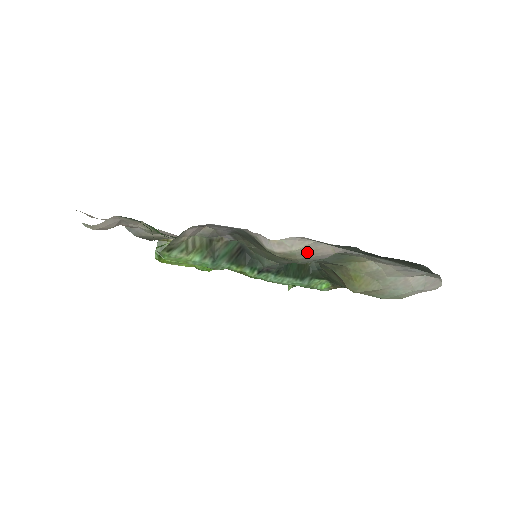
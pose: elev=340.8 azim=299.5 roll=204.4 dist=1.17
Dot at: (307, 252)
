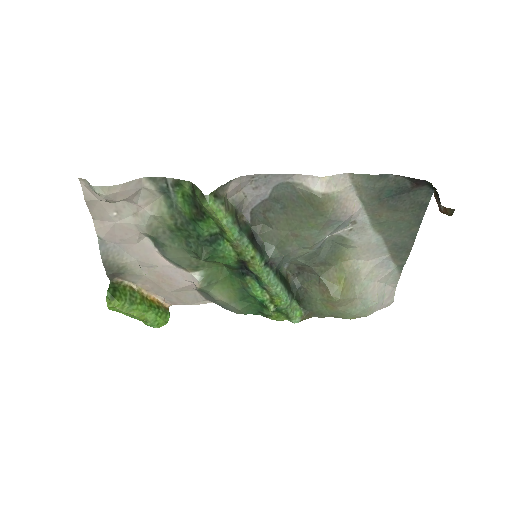
Dot at: (341, 200)
